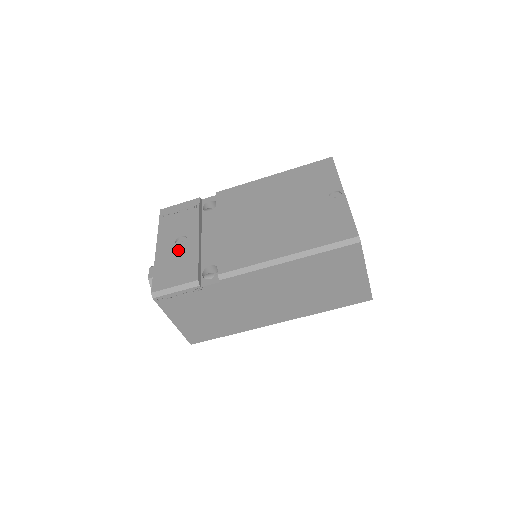
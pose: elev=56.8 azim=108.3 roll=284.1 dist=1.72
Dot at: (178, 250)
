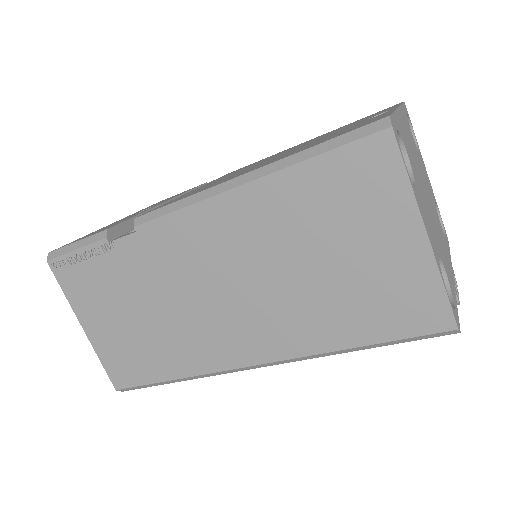
Dot at: (128, 217)
